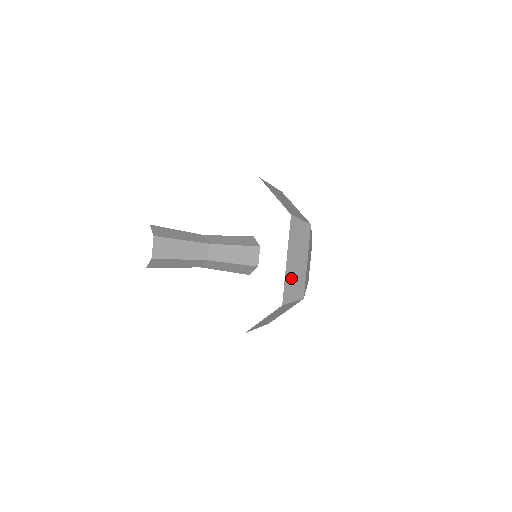
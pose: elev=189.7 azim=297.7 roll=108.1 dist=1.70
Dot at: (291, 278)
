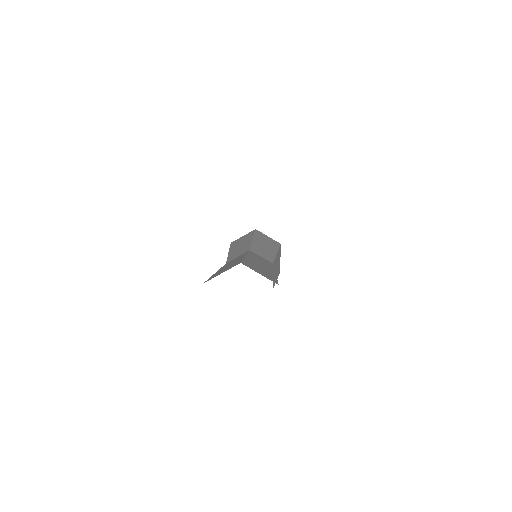
Dot at: occluded
